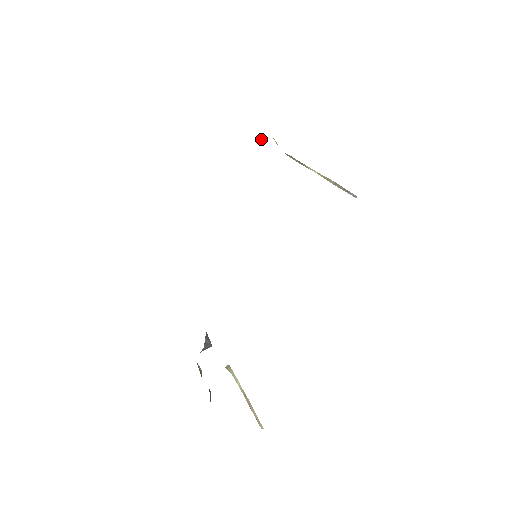
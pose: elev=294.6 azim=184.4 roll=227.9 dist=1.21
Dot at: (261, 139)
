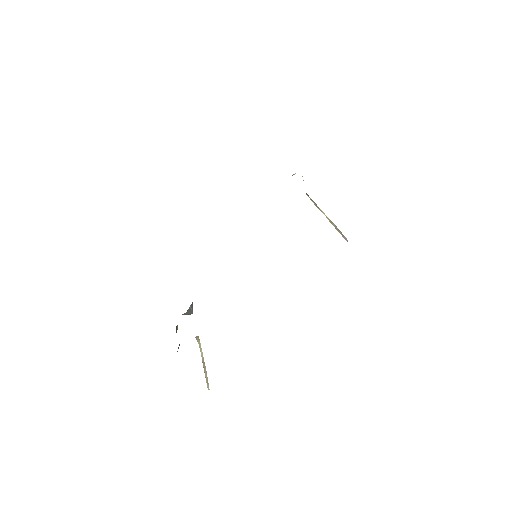
Dot at: (293, 174)
